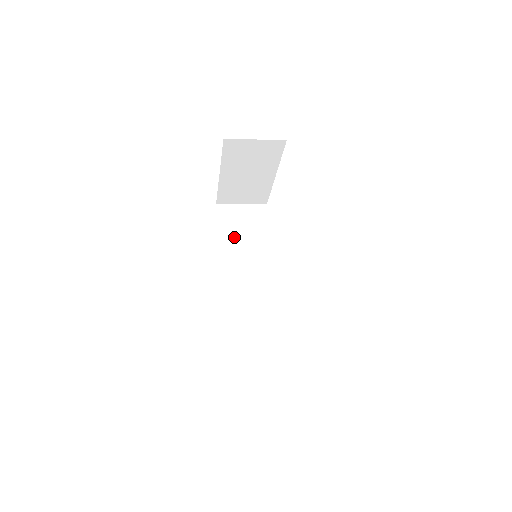
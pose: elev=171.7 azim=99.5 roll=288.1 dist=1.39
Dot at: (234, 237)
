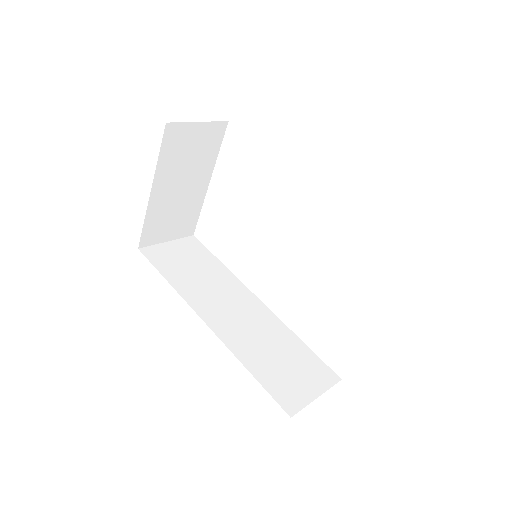
Dot at: (184, 275)
